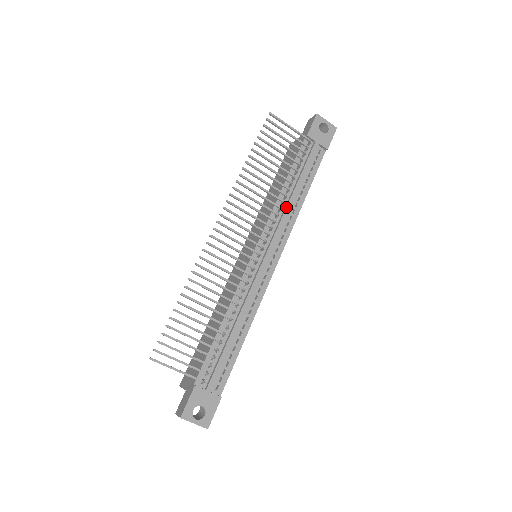
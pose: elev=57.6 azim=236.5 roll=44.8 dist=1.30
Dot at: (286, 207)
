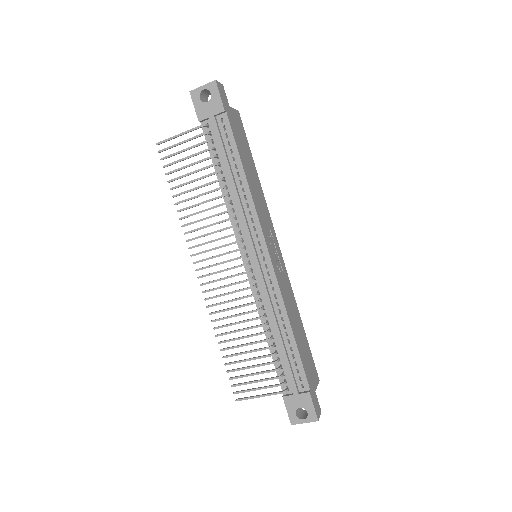
Dot at: (235, 203)
